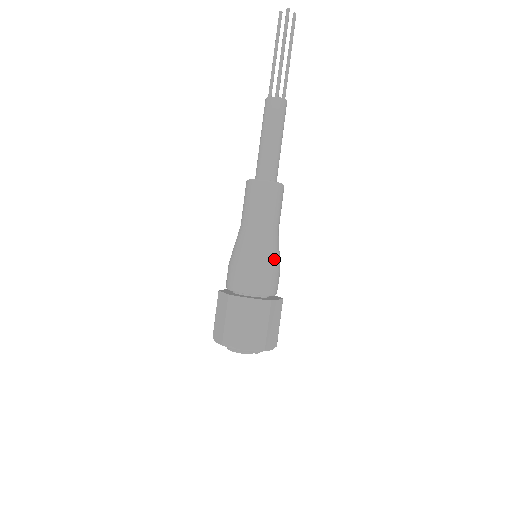
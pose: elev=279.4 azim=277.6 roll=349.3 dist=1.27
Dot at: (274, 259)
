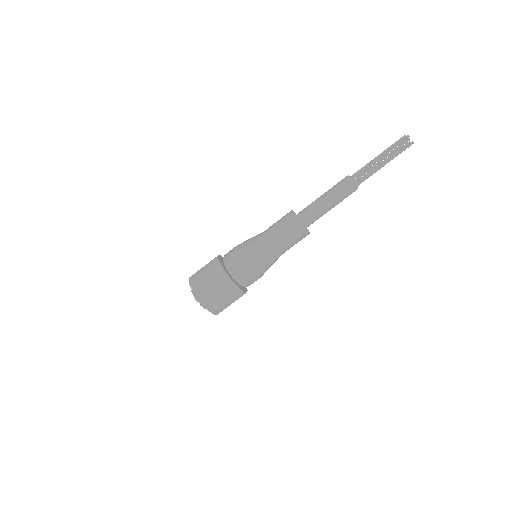
Dot at: (258, 262)
